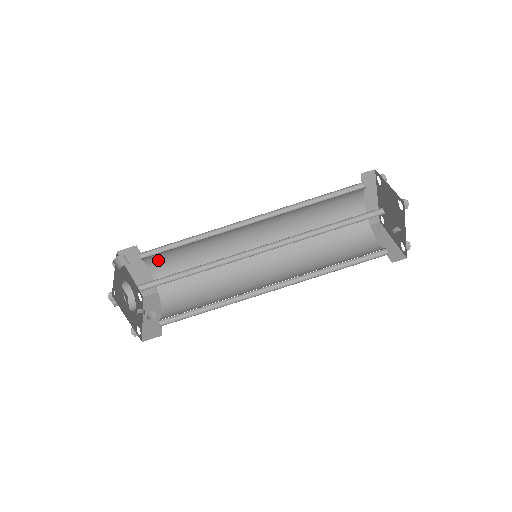
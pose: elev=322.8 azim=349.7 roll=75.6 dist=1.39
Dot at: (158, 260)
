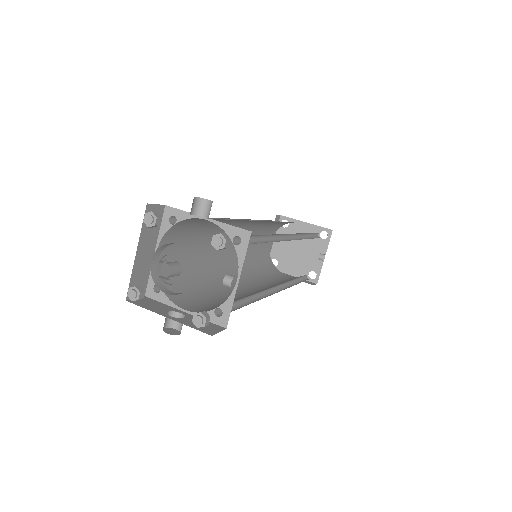
Dot at: (171, 239)
